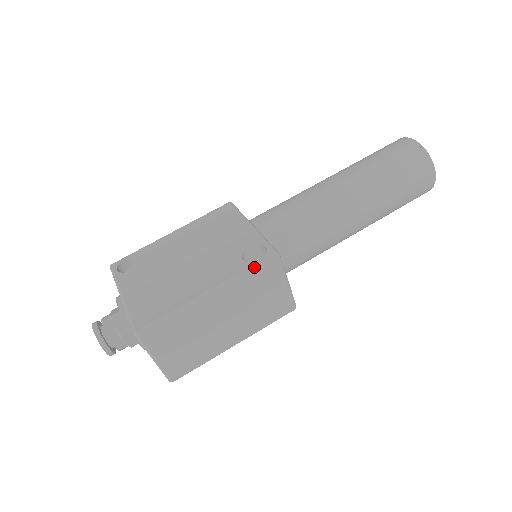
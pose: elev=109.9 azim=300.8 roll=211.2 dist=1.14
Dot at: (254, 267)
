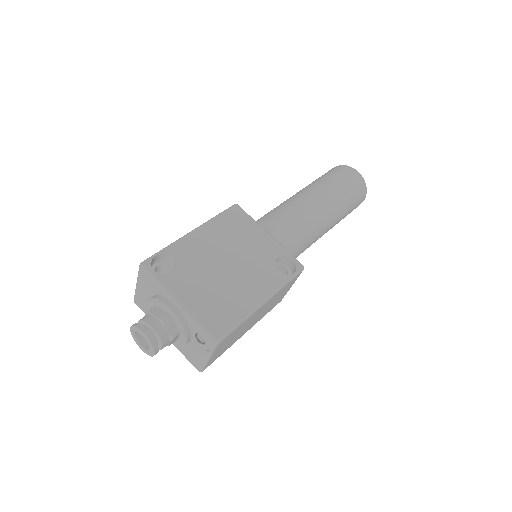
Dot at: (291, 279)
